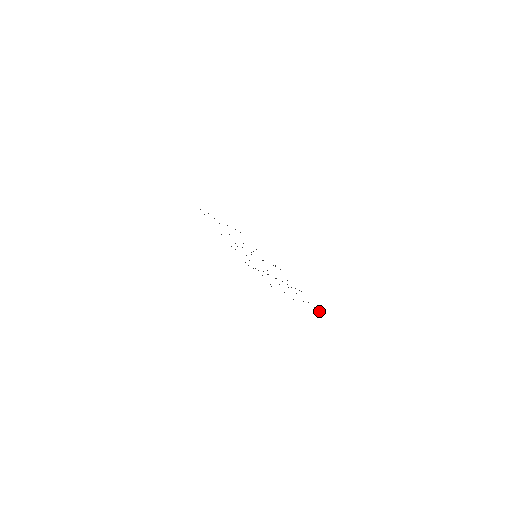
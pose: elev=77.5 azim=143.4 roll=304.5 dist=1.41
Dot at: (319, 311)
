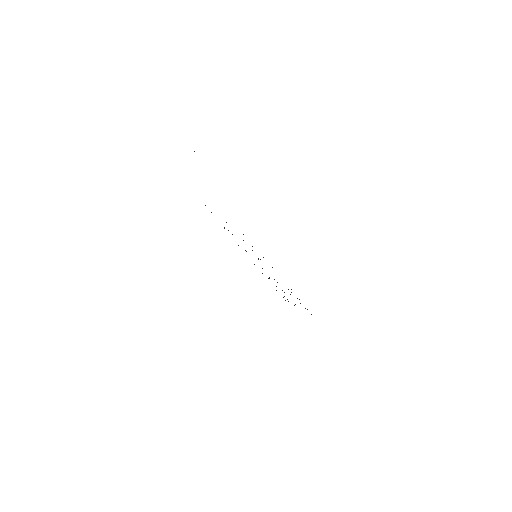
Dot at: occluded
